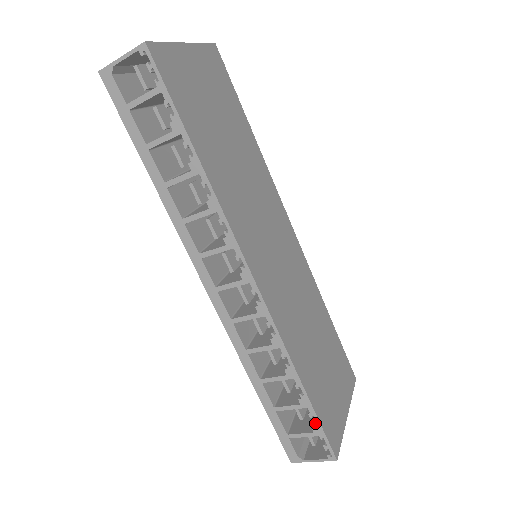
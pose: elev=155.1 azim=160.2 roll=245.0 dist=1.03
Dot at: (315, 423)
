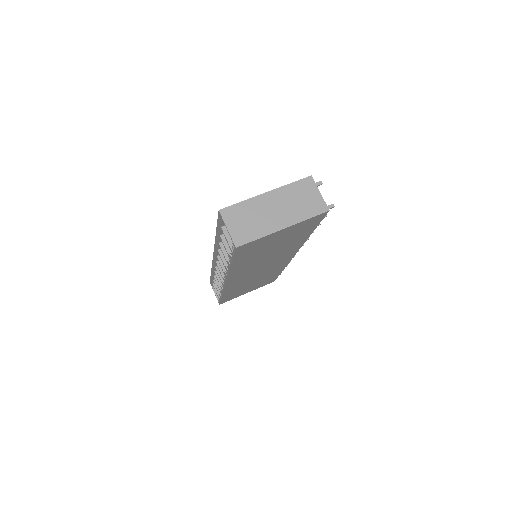
Dot at: occluded
